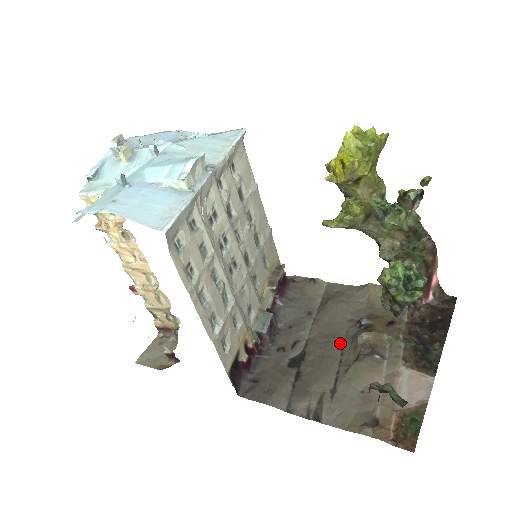
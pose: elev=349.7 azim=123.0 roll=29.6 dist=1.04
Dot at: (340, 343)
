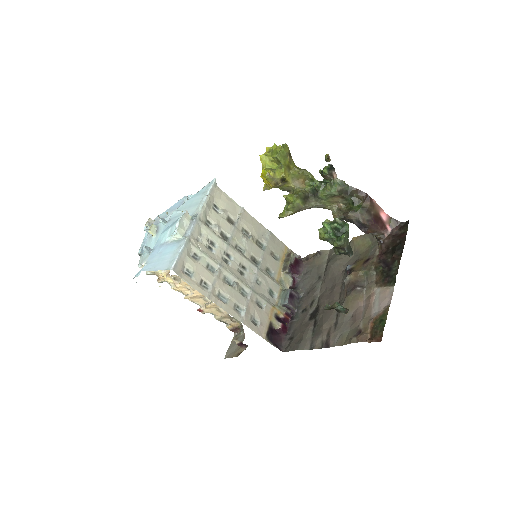
Dot at: (338, 290)
